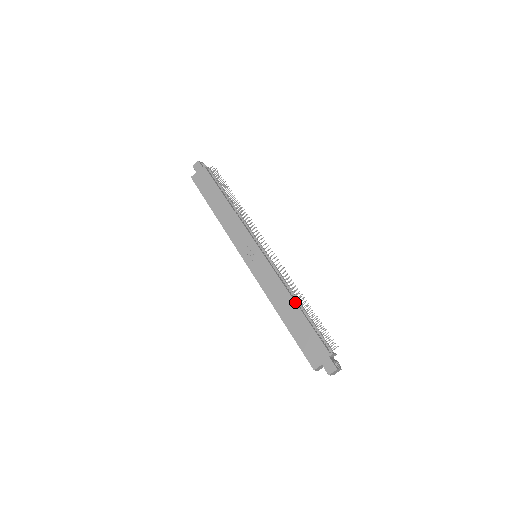
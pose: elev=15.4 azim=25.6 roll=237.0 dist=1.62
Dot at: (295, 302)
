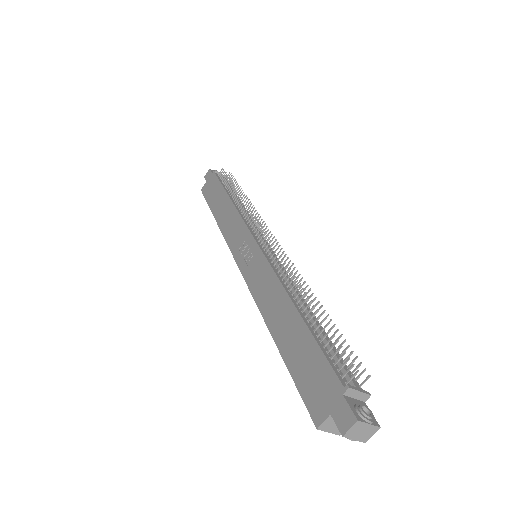
Dot at: (293, 304)
